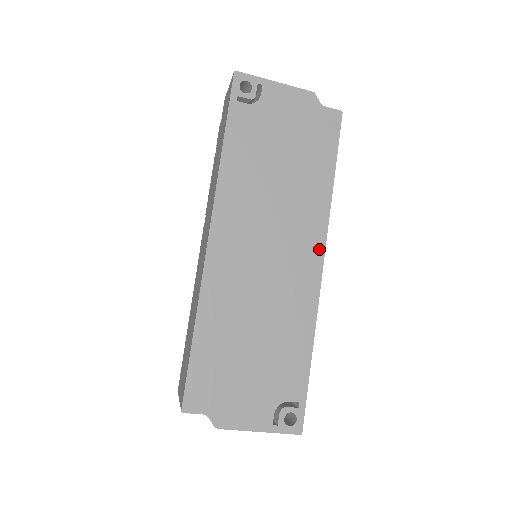
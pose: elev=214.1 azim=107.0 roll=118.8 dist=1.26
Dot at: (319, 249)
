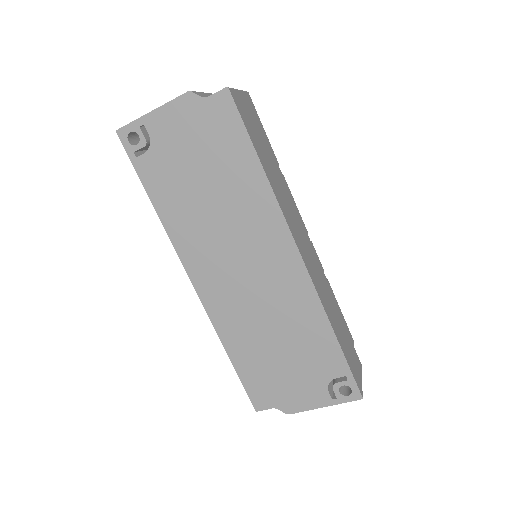
Dot at: (288, 242)
